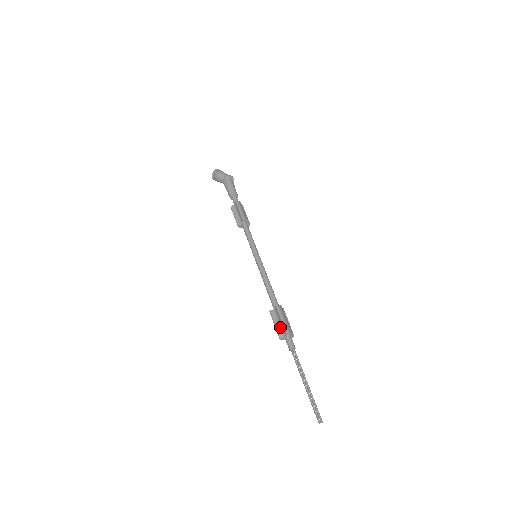
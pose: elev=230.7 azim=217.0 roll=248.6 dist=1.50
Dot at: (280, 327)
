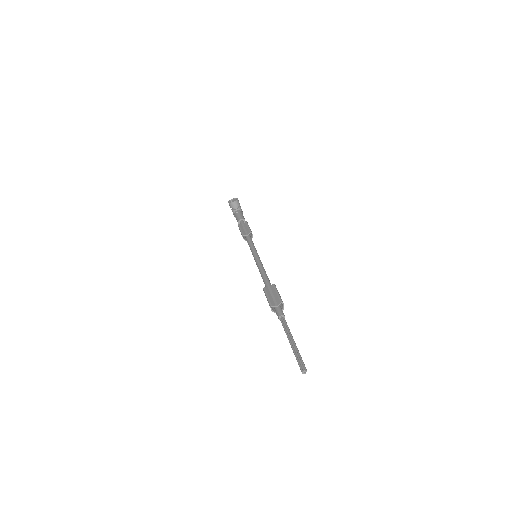
Dot at: (273, 299)
